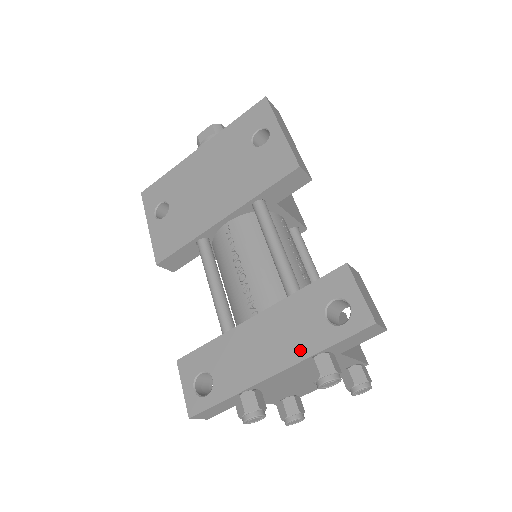
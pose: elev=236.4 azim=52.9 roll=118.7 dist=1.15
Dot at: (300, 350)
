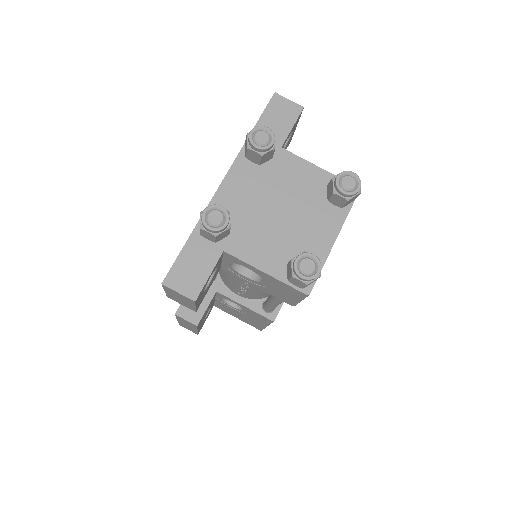
Dot at: occluded
